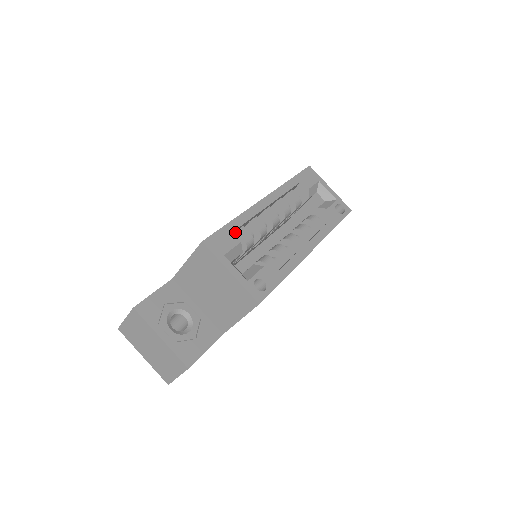
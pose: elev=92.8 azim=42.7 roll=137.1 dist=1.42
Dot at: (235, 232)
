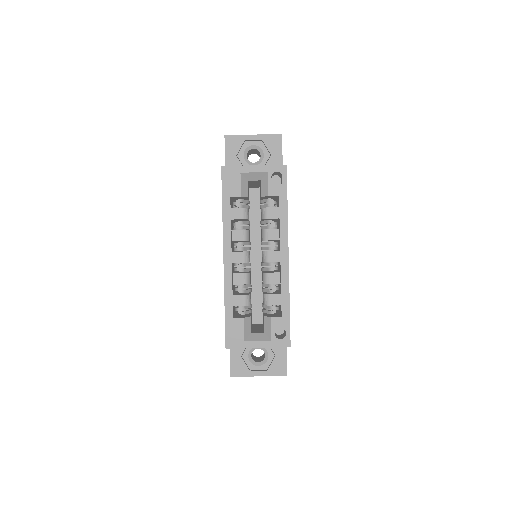
Dot at: (233, 306)
